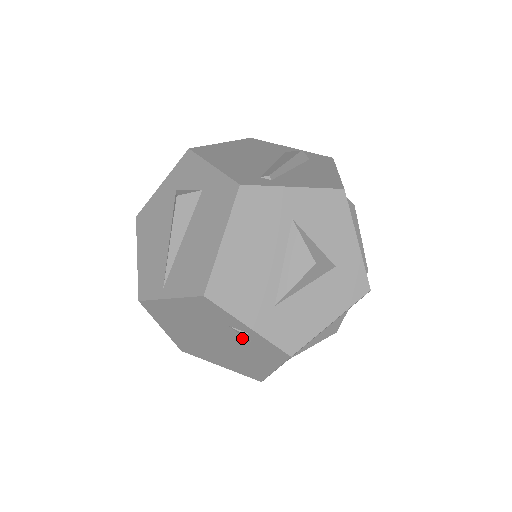
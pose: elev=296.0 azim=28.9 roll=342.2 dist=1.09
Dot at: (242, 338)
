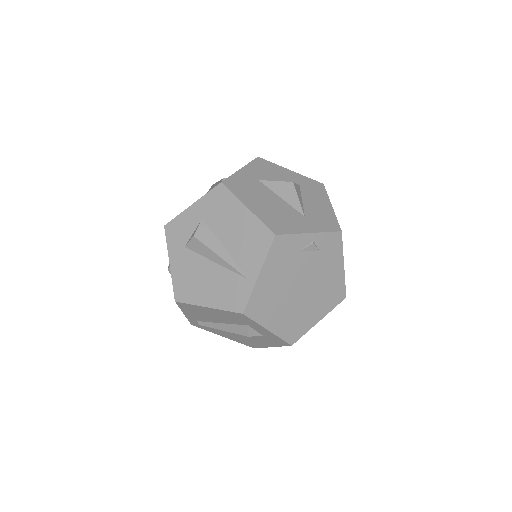
Dot at: (313, 254)
